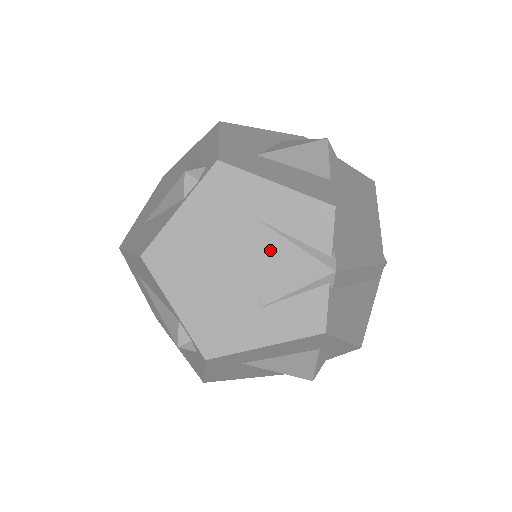
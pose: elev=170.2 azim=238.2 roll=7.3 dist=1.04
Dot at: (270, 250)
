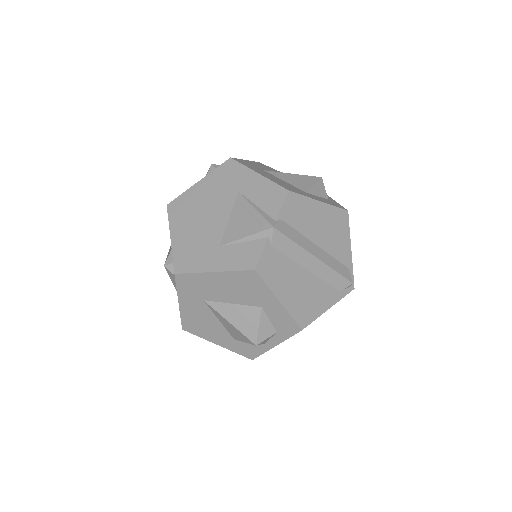
Dot at: (240, 211)
